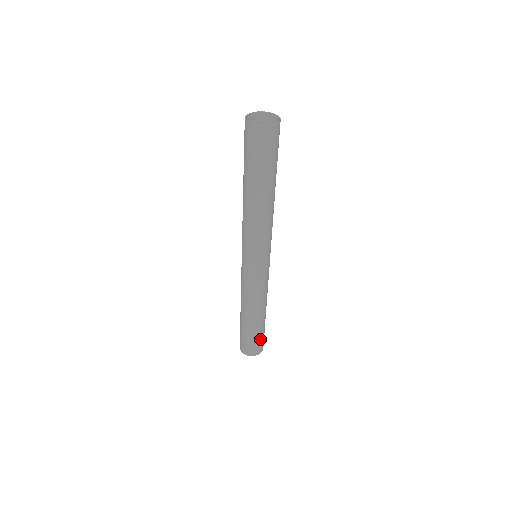
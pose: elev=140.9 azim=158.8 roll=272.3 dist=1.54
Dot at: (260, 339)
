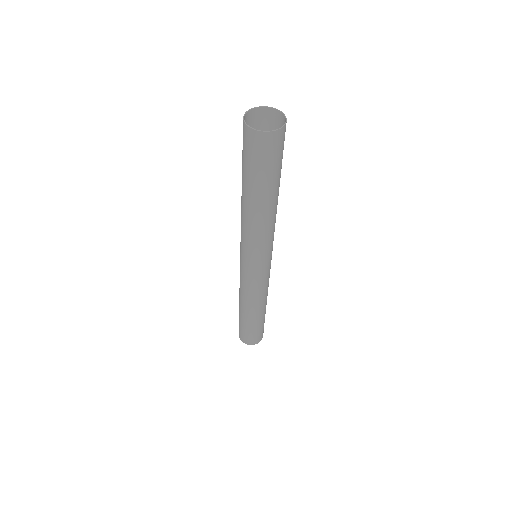
Dot at: (263, 326)
